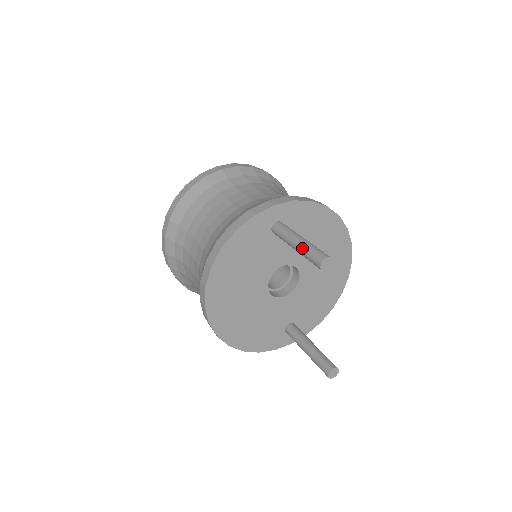
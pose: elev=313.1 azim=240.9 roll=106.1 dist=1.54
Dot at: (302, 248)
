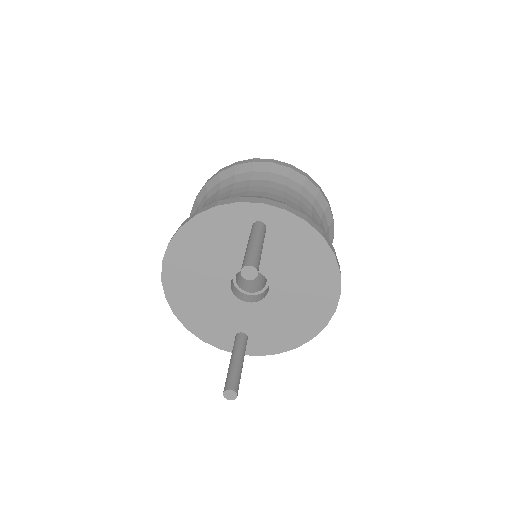
Dot at: (247, 249)
